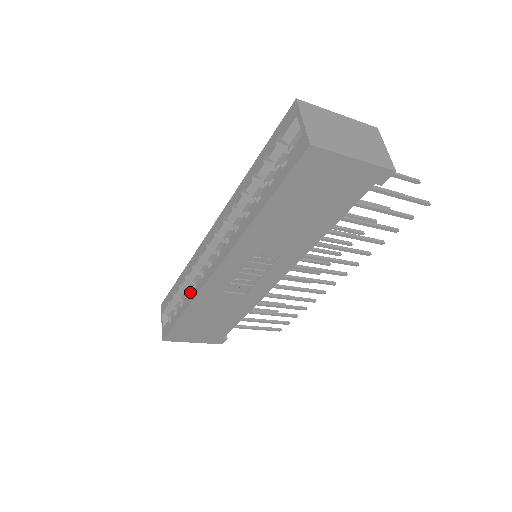
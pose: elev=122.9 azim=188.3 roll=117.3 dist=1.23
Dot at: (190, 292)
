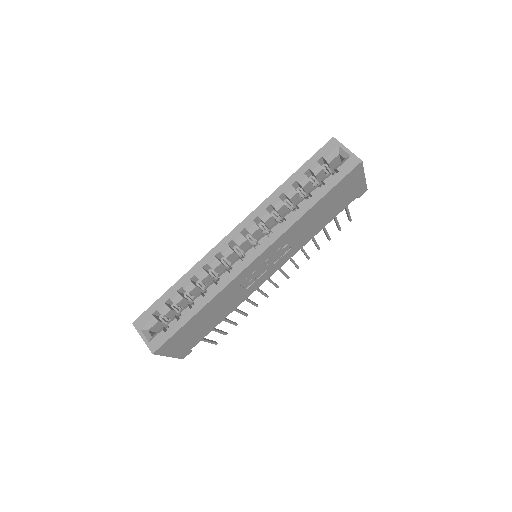
Dot at: (209, 289)
